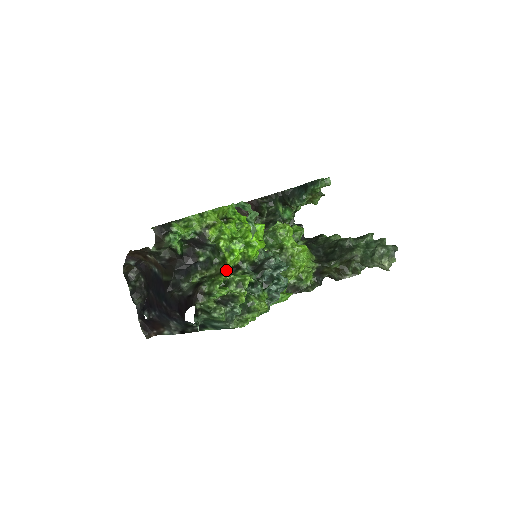
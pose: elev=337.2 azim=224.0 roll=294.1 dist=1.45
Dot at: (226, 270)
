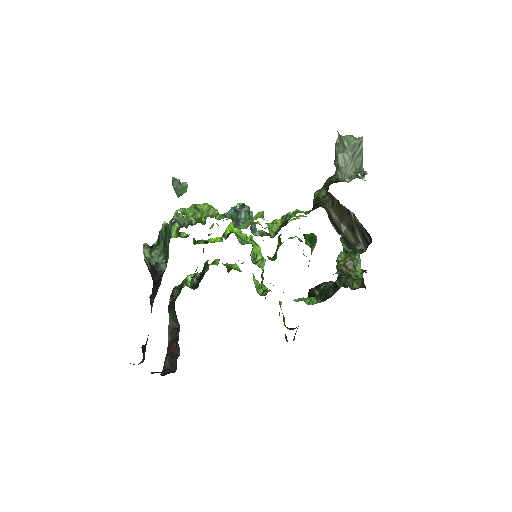
Dot at: (198, 242)
